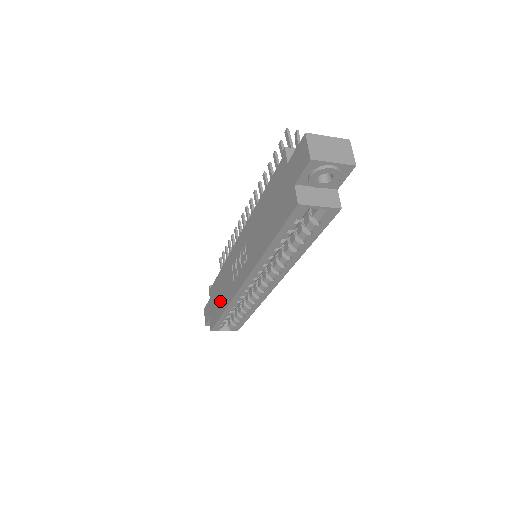
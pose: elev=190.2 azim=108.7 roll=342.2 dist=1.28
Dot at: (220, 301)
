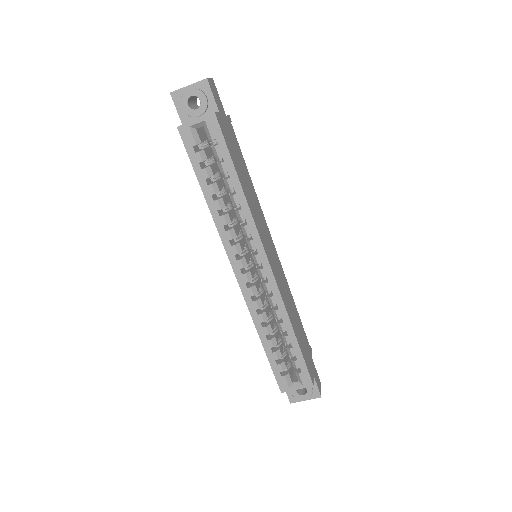
Dot at: occluded
